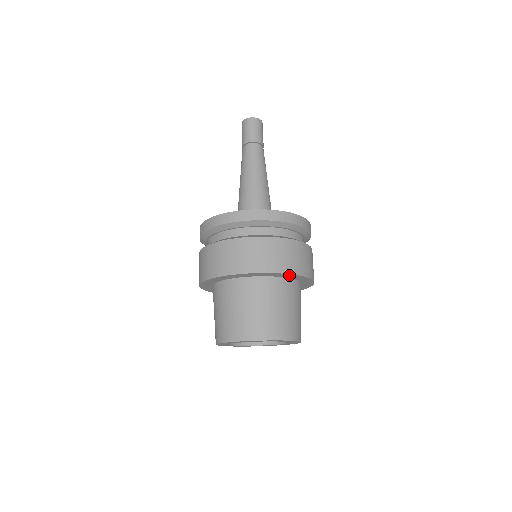
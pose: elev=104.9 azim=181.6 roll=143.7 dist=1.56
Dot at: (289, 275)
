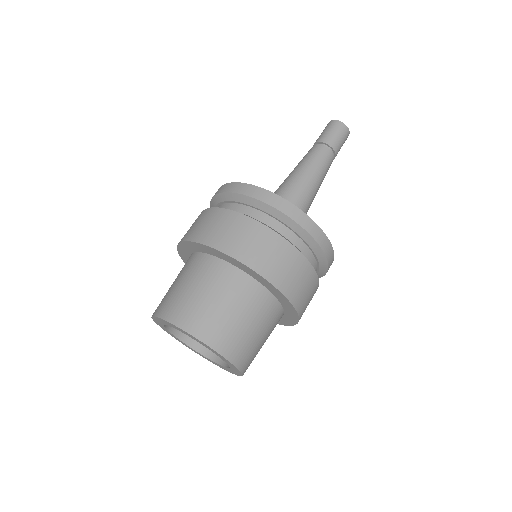
Dot at: (274, 288)
